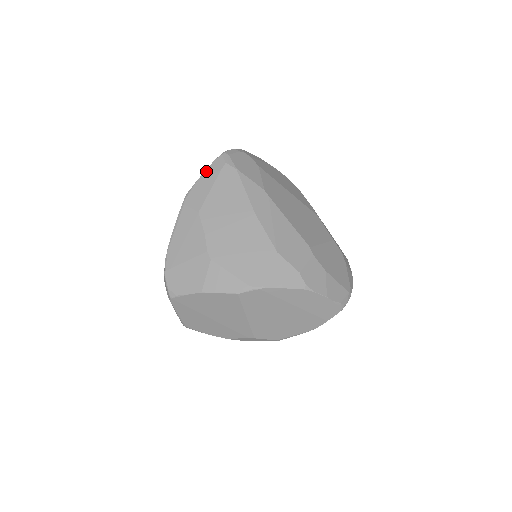
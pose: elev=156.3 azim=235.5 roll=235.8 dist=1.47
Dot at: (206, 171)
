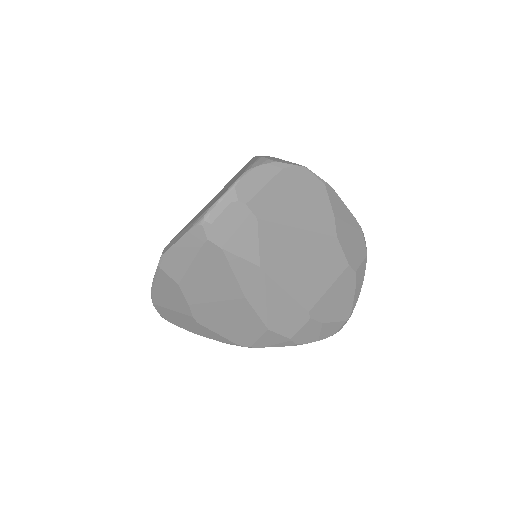
Dot at: (182, 239)
